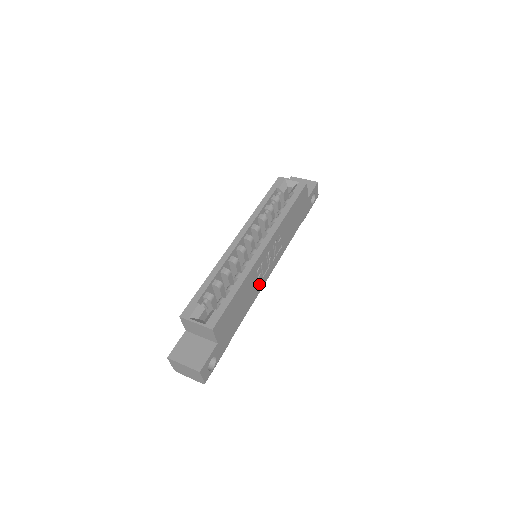
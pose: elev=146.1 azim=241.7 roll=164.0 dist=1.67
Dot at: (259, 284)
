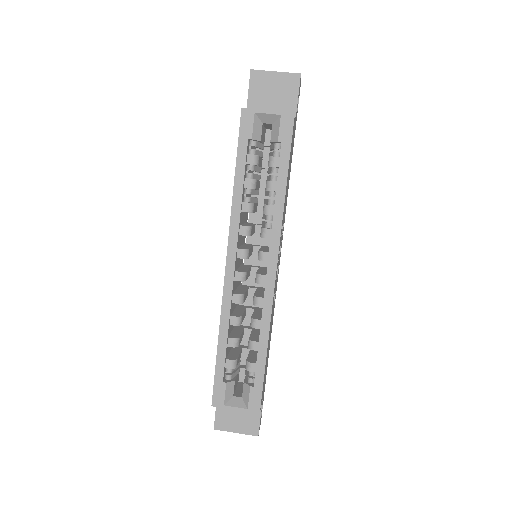
Dot at: (275, 294)
